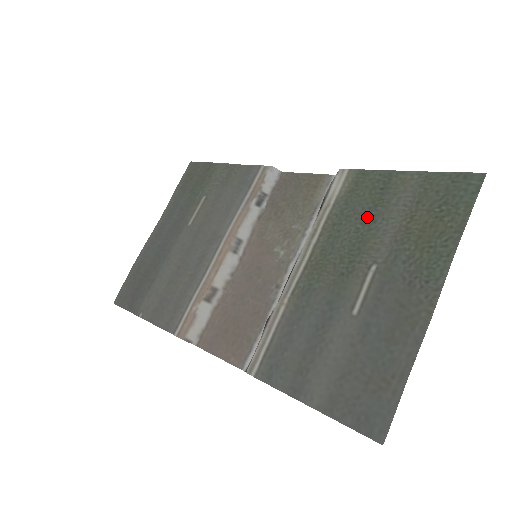
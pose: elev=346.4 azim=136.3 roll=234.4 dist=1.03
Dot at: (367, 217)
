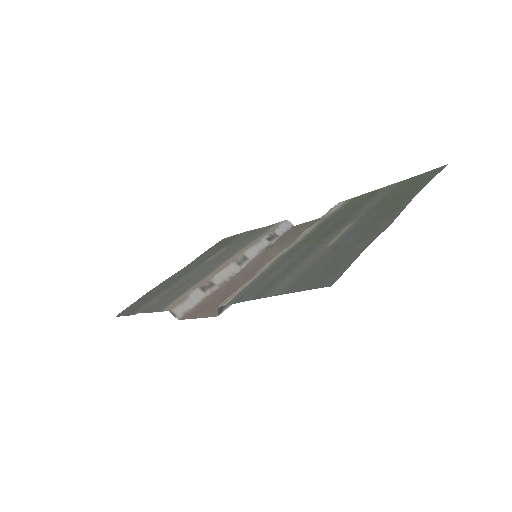
Dot at: (353, 209)
